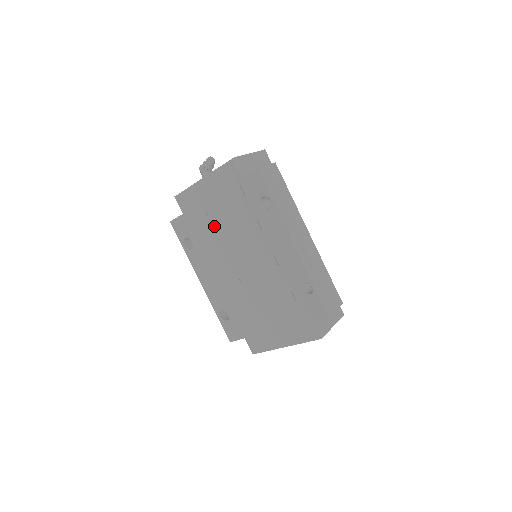
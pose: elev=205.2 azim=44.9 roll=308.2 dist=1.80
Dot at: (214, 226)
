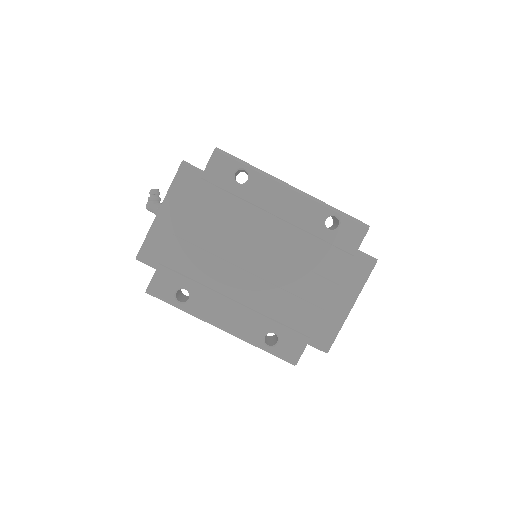
Dot at: (202, 247)
